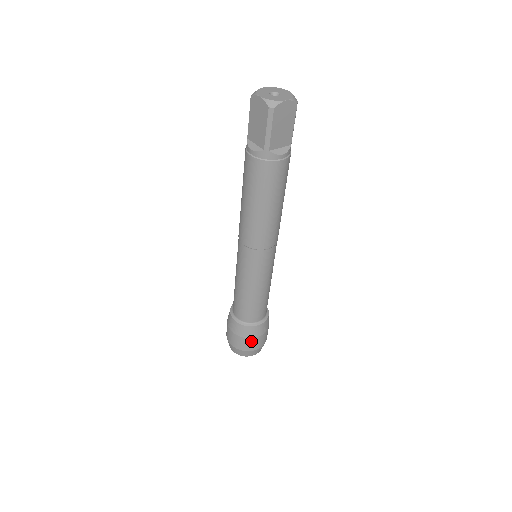
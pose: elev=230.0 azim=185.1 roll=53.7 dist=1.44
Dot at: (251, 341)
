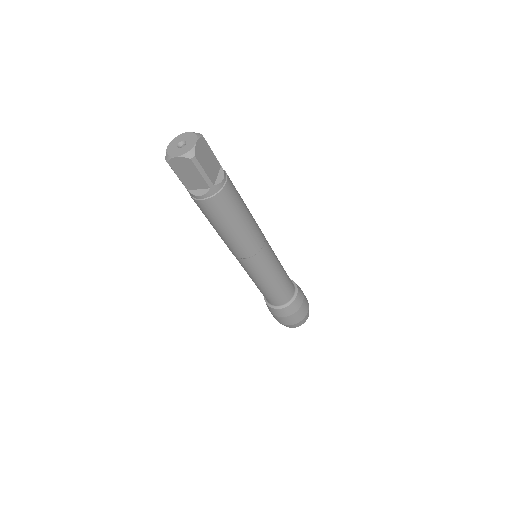
Dot at: (301, 310)
